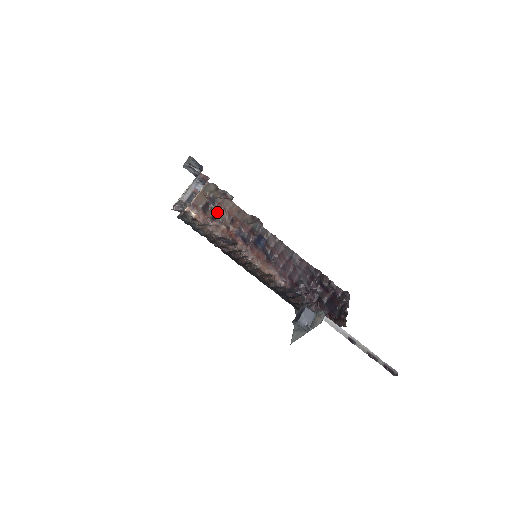
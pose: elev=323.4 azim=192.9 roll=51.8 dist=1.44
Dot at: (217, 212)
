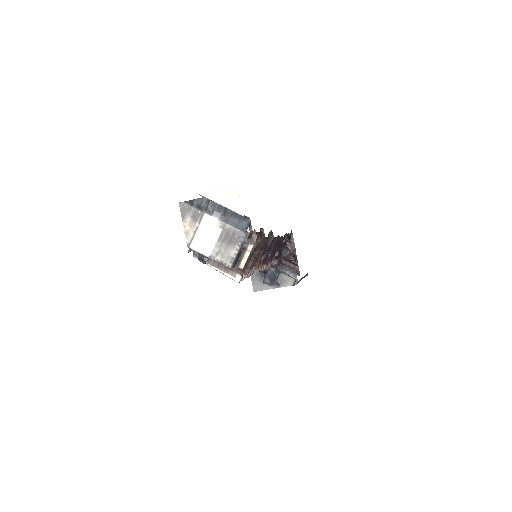
Dot at: (252, 255)
